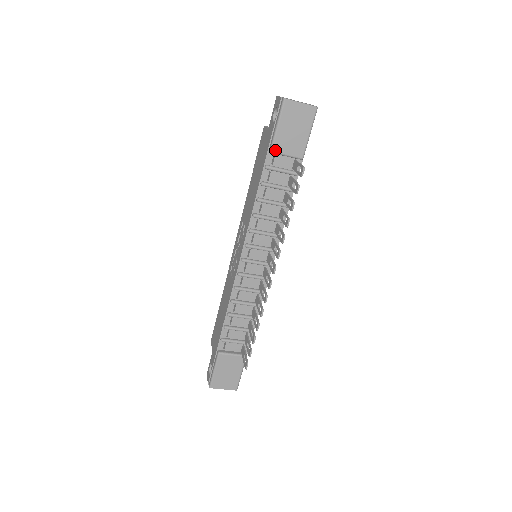
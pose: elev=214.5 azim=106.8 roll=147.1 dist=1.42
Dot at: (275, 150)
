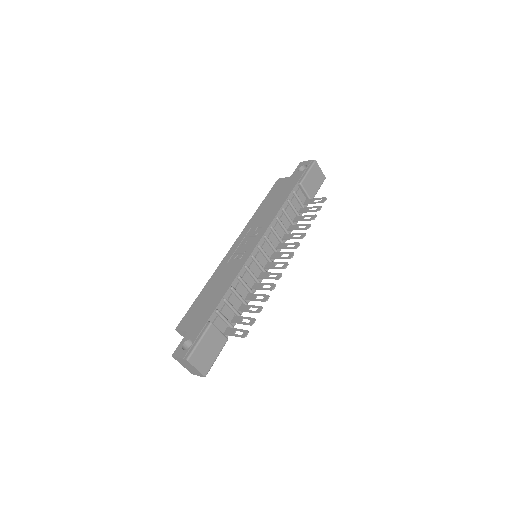
Dot at: (303, 184)
